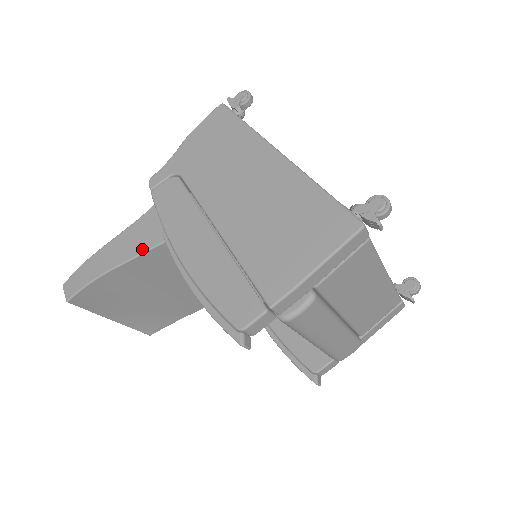
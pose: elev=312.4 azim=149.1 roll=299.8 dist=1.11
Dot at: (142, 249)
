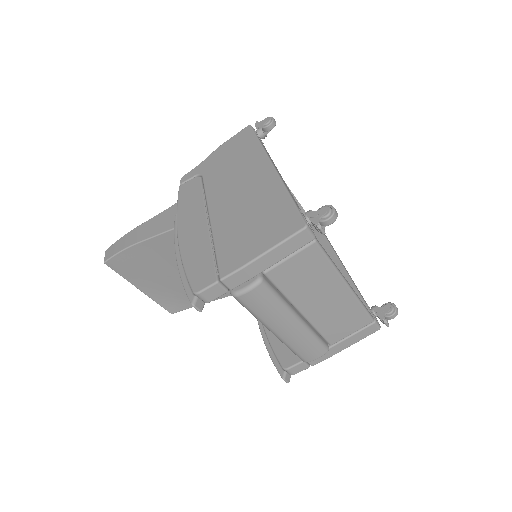
Dot at: (163, 230)
